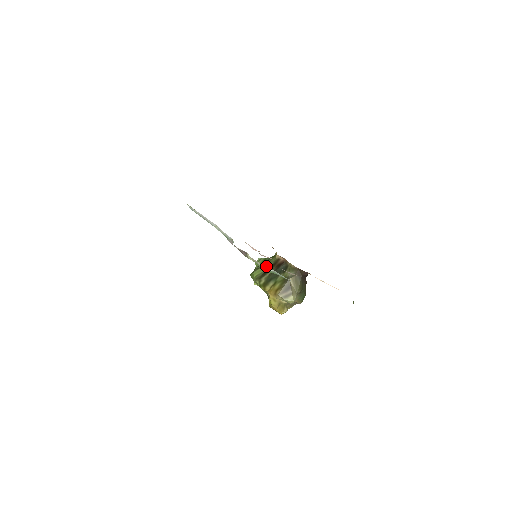
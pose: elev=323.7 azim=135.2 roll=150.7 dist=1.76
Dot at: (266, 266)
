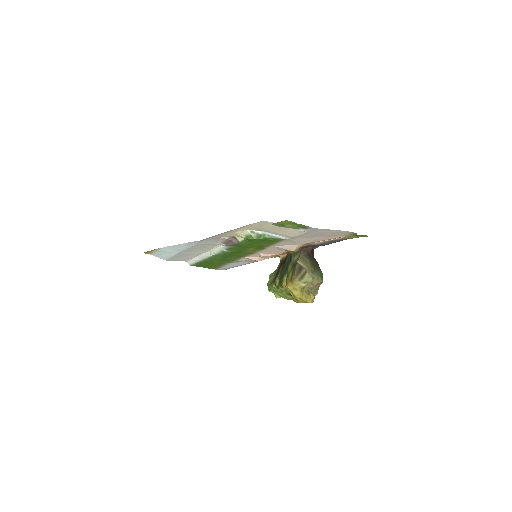
Dot at: (275, 271)
